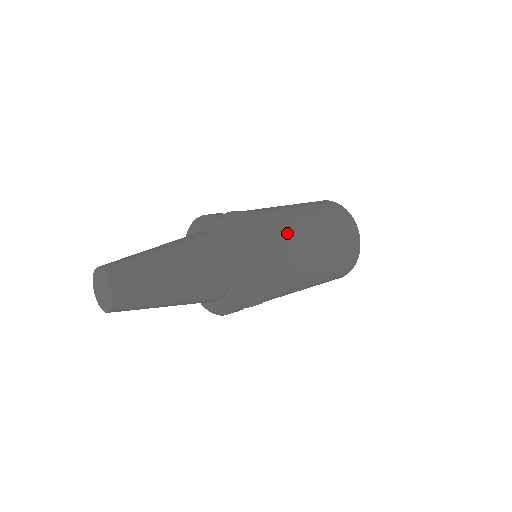
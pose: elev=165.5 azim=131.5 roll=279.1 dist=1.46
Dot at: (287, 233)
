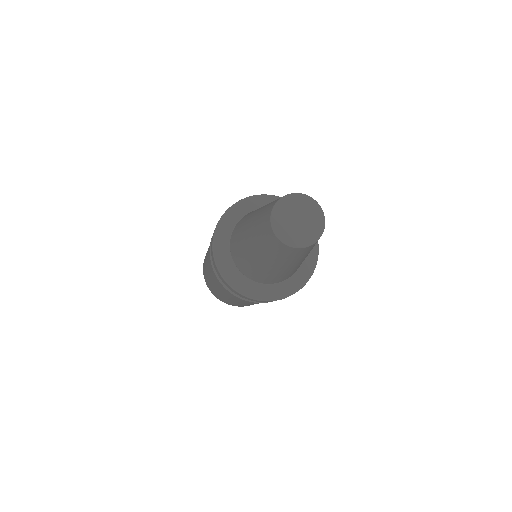
Dot at: occluded
